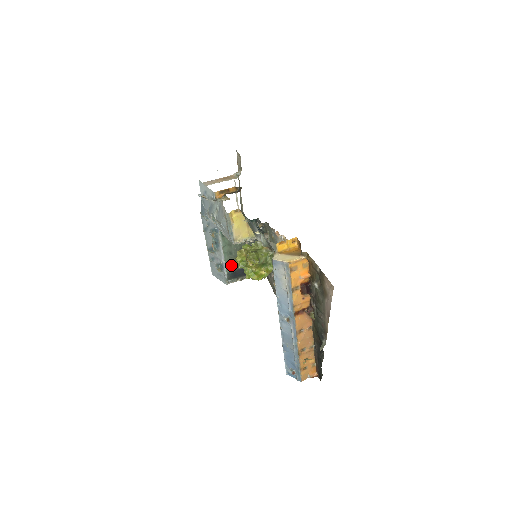
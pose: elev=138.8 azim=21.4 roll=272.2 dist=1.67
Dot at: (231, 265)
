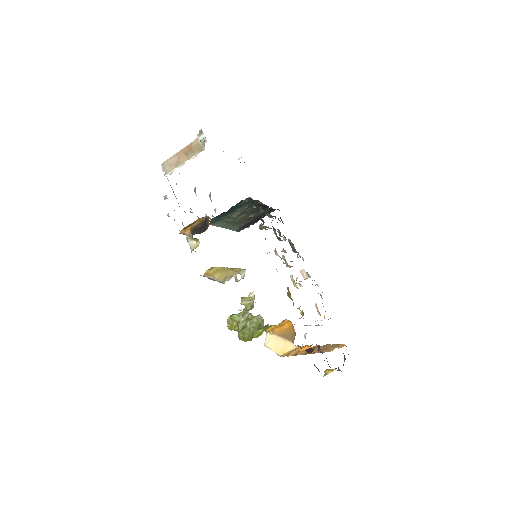
Dot at: (236, 226)
